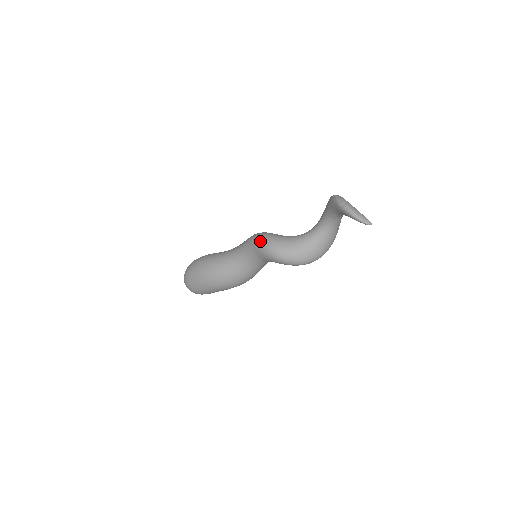
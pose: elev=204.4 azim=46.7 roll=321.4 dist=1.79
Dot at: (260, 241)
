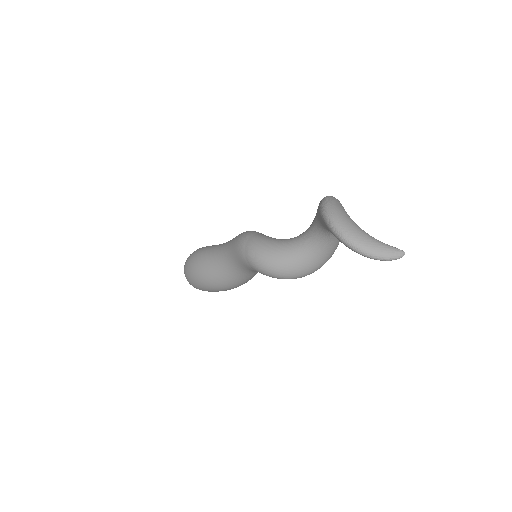
Dot at: (259, 269)
